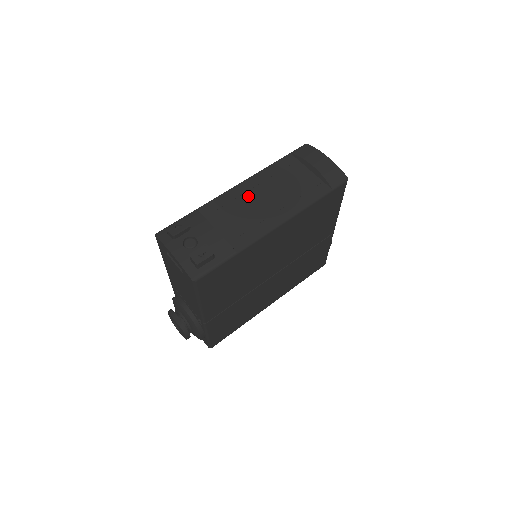
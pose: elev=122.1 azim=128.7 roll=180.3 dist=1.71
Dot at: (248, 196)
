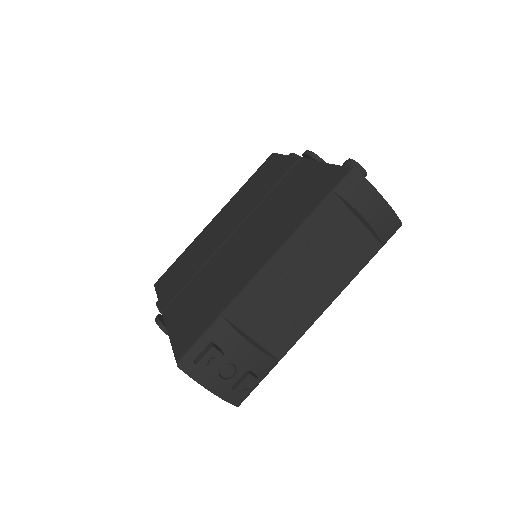
Dot at: (283, 280)
